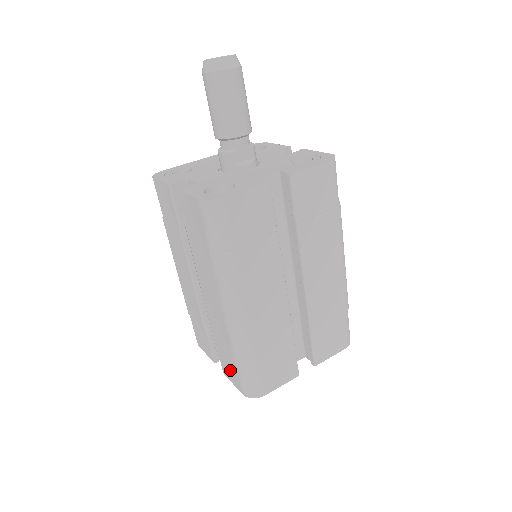
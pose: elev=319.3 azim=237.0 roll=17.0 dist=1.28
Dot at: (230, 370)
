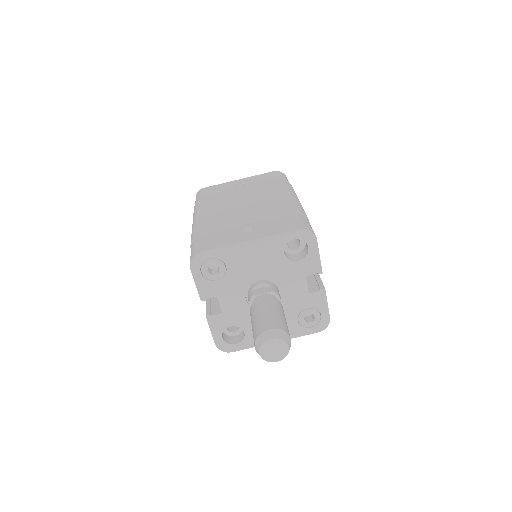
Dot at: occluded
